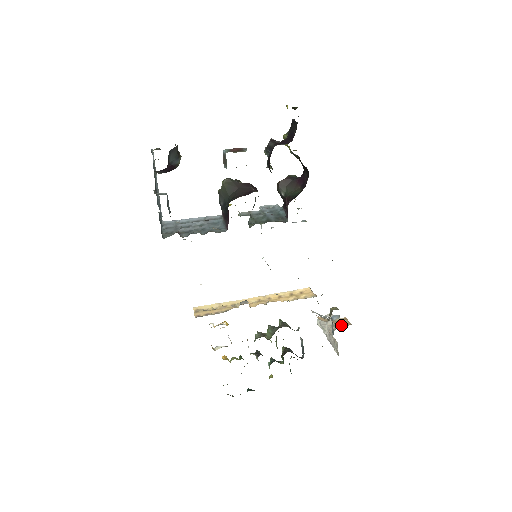
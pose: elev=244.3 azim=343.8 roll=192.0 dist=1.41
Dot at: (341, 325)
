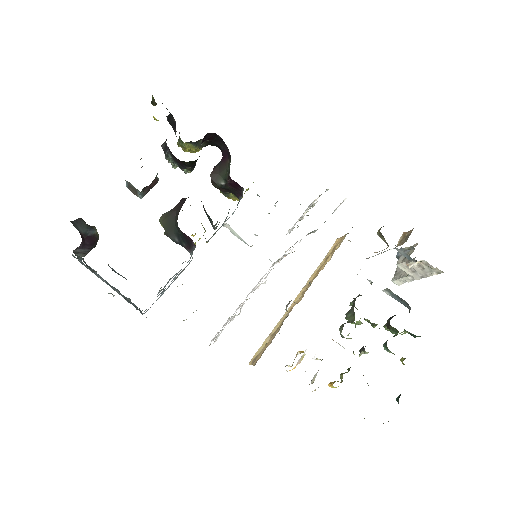
Dot at: (406, 240)
